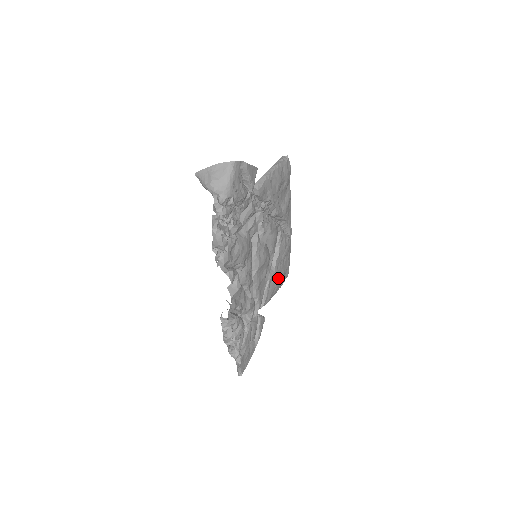
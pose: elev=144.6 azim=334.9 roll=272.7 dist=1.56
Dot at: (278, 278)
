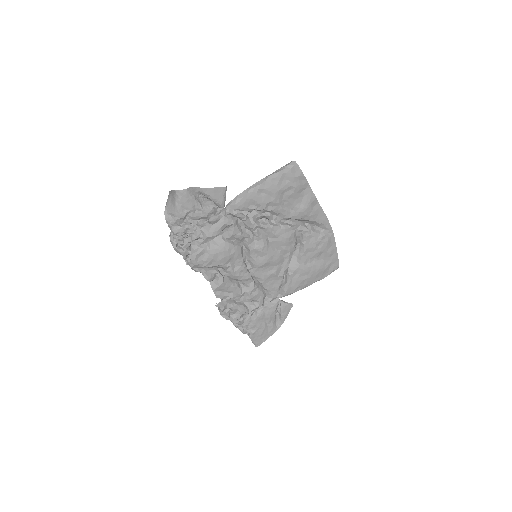
Dot at: (308, 273)
